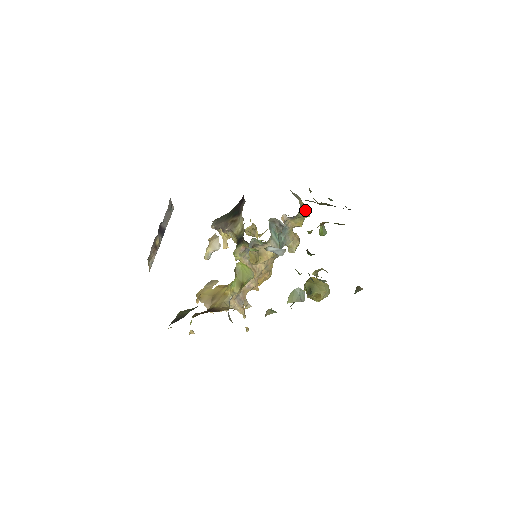
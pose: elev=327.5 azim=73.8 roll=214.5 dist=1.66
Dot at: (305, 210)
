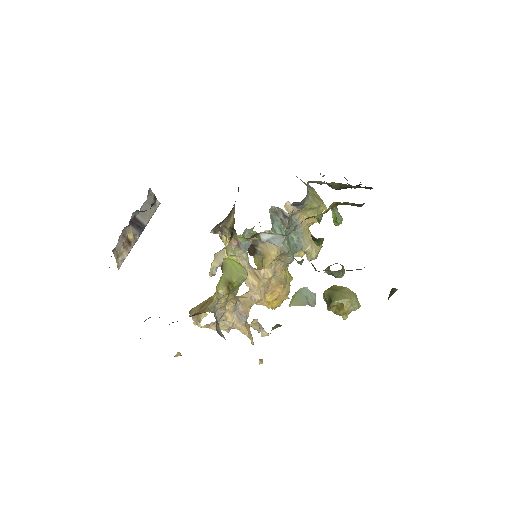
Dot at: (319, 201)
